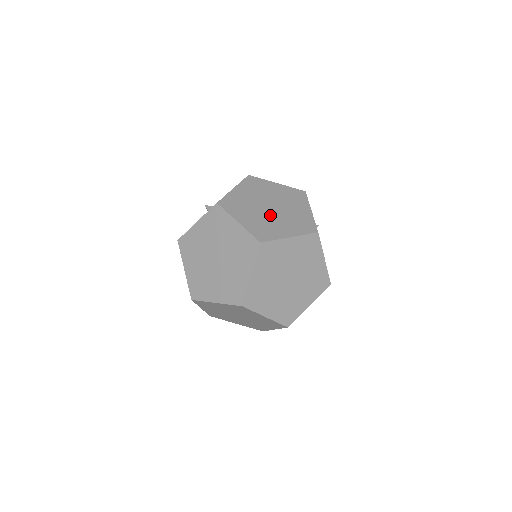
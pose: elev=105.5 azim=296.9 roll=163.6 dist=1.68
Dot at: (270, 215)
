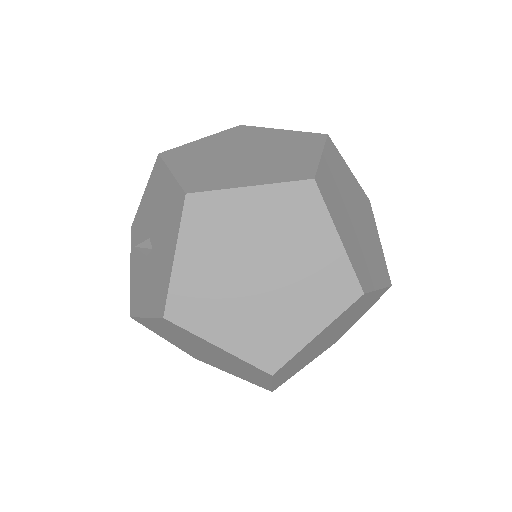
Dot at: (261, 158)
